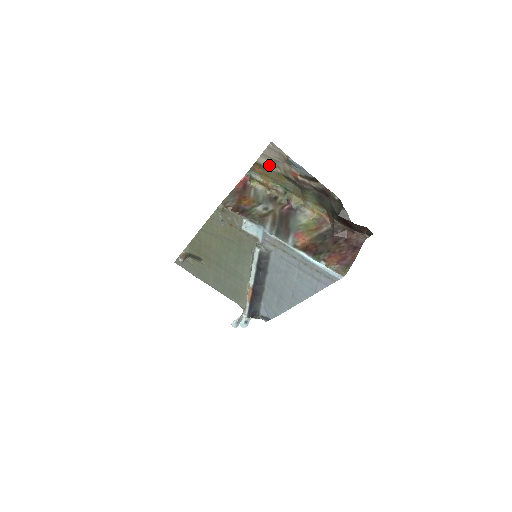
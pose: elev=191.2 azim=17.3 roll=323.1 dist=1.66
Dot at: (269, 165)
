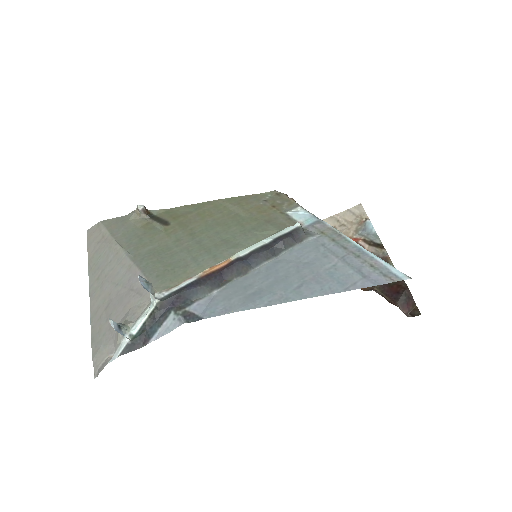
Dot at: occluded
